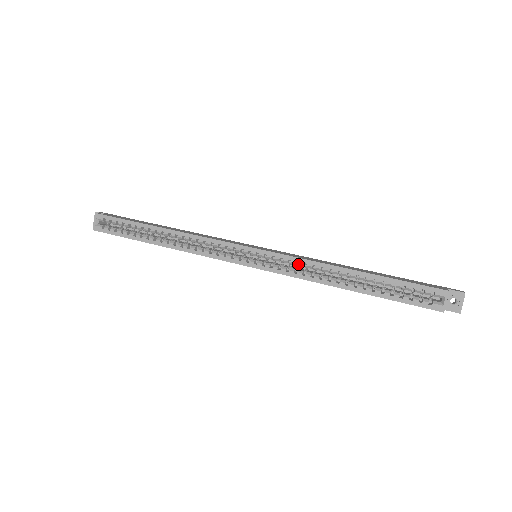
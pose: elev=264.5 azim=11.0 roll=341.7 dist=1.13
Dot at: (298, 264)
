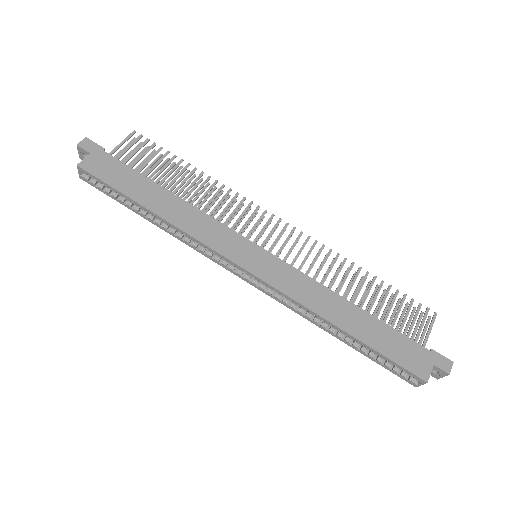
Dot at: (292, 298)
